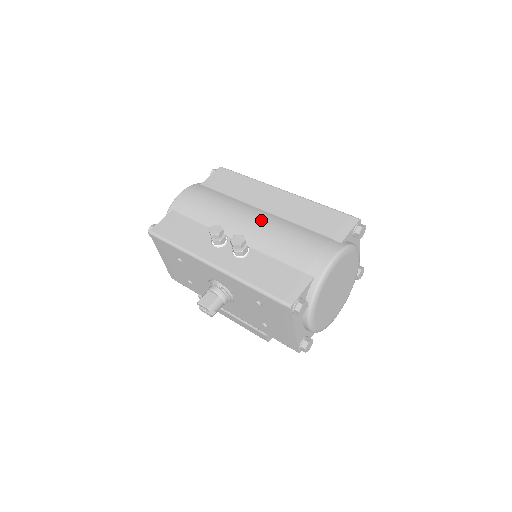
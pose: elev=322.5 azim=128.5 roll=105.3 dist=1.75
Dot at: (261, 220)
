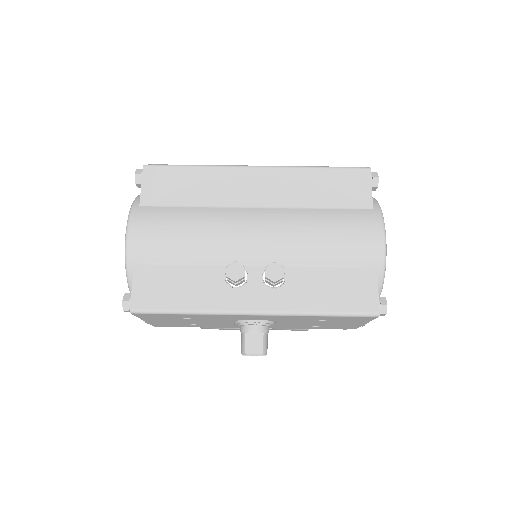
Dot at: (269, 225)
